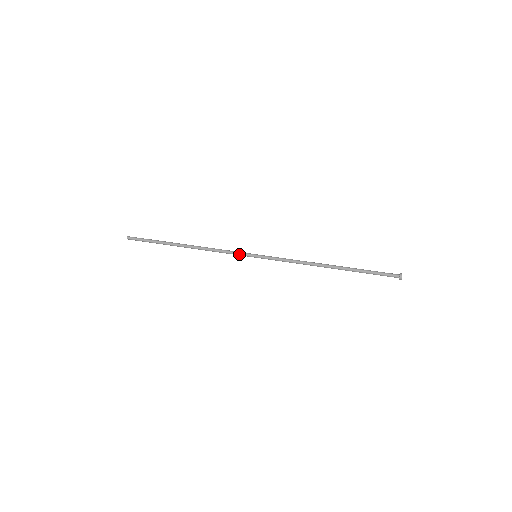
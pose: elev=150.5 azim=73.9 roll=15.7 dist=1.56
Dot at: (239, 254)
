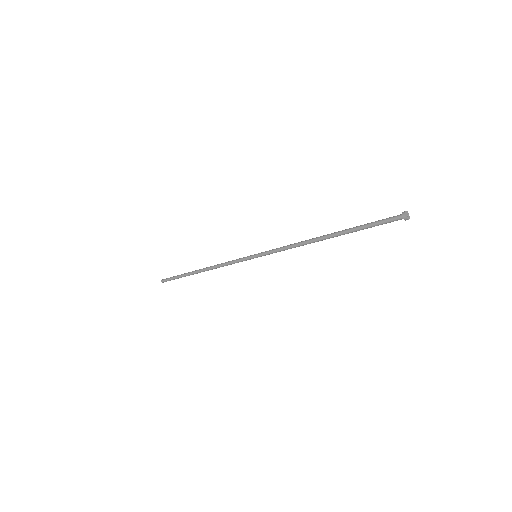
Dot at: (241, 259)
